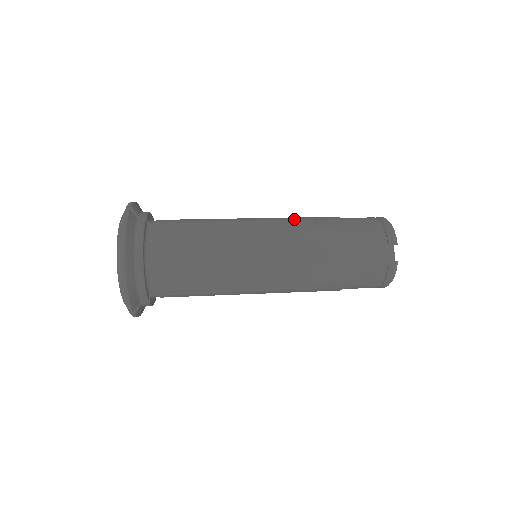
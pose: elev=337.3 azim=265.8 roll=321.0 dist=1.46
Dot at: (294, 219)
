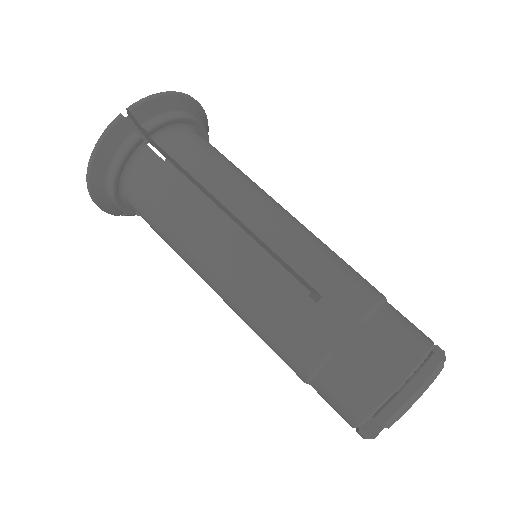
Dot at: (299, 268)
